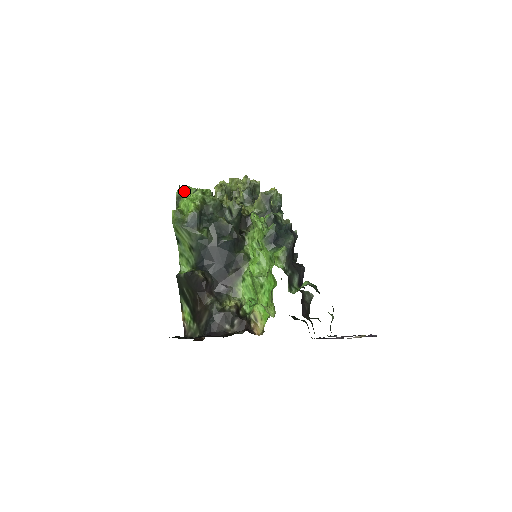
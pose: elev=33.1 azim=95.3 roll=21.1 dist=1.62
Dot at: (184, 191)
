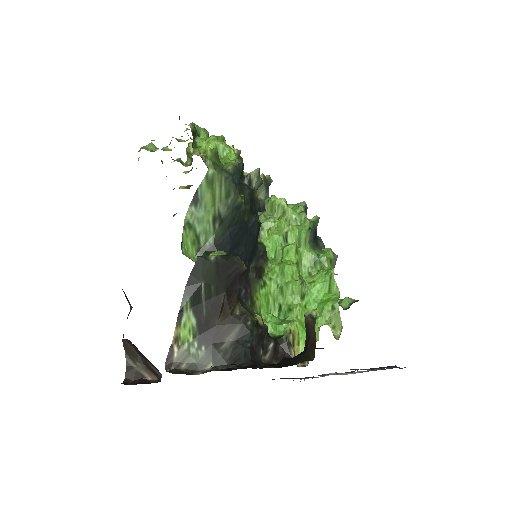
Dot at: (195, 127)
